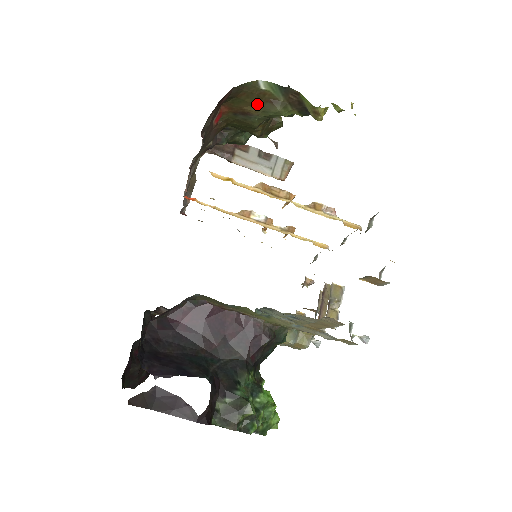
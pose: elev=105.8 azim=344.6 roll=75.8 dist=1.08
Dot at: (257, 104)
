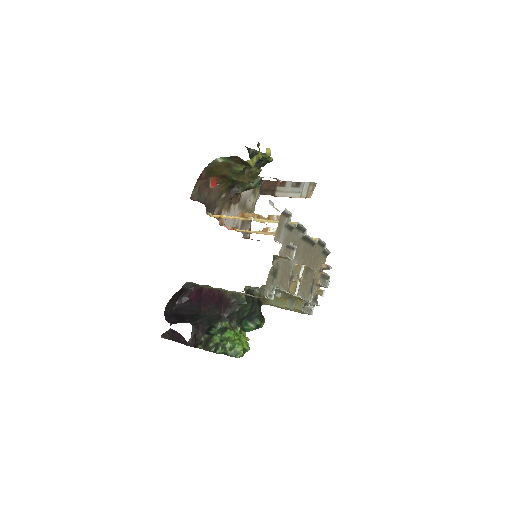
Dot at: (225, 170)
